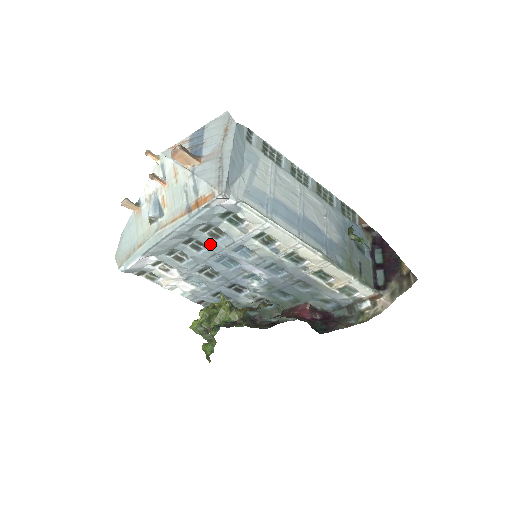
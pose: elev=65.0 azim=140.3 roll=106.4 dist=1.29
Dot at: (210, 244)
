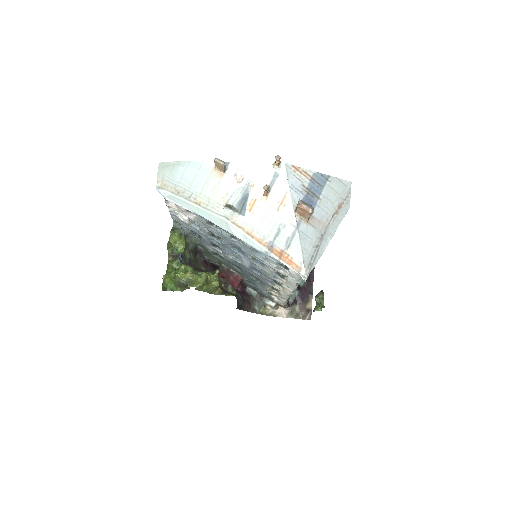
Dot at: (247, 247)
